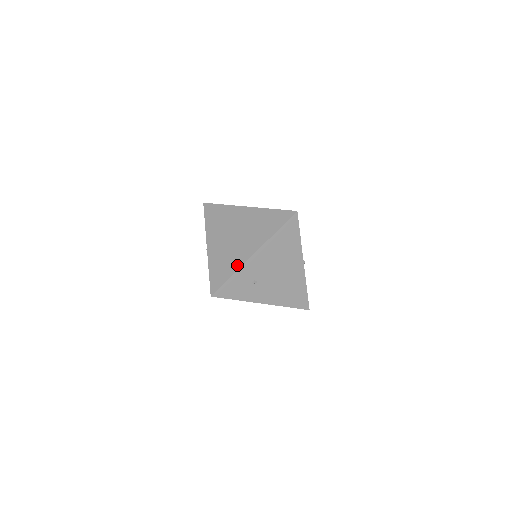
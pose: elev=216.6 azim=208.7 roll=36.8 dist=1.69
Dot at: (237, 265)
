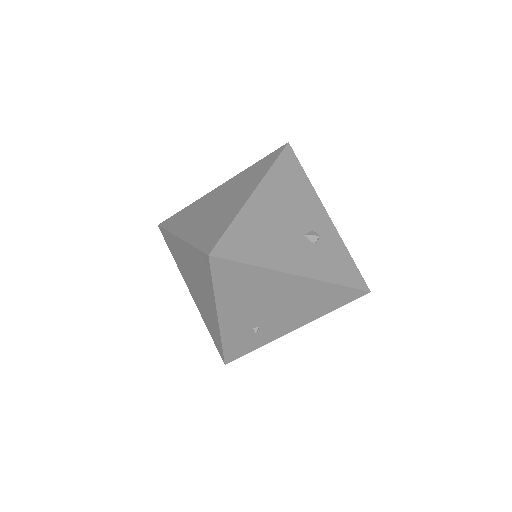
Dot at: (217, 331)
